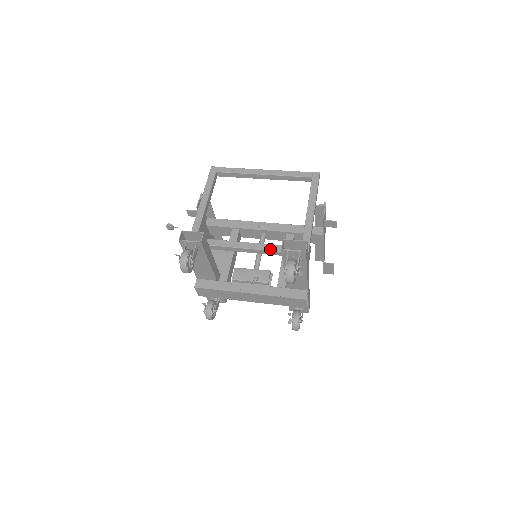
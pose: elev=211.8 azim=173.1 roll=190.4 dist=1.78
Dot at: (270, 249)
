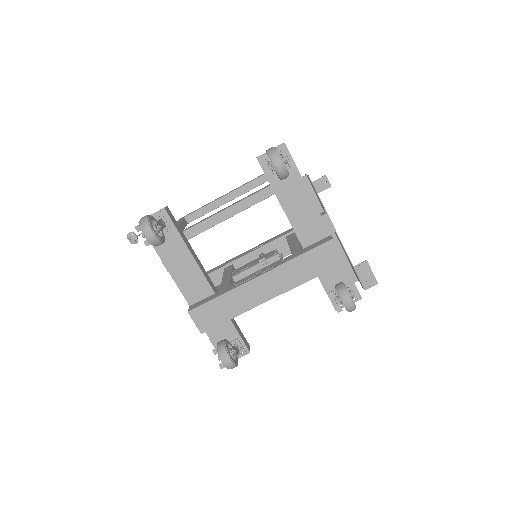
Dot at: (253, 193)
